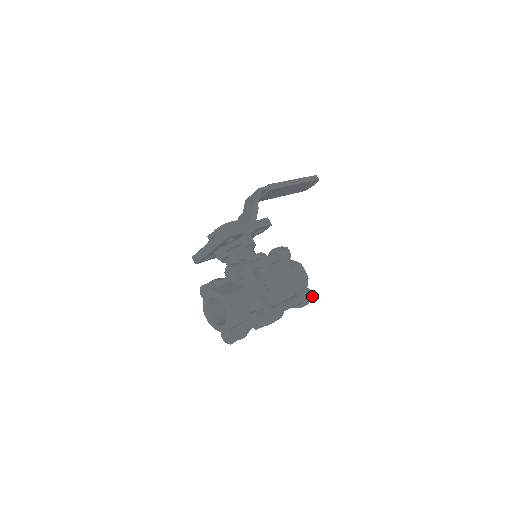
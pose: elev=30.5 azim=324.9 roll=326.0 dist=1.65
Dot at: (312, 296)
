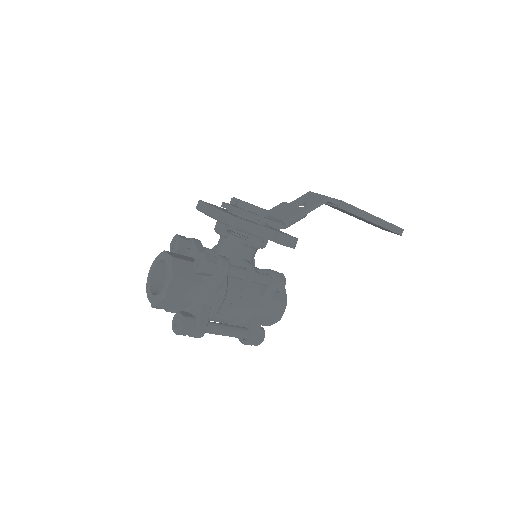
Dot at: (261, 342)
